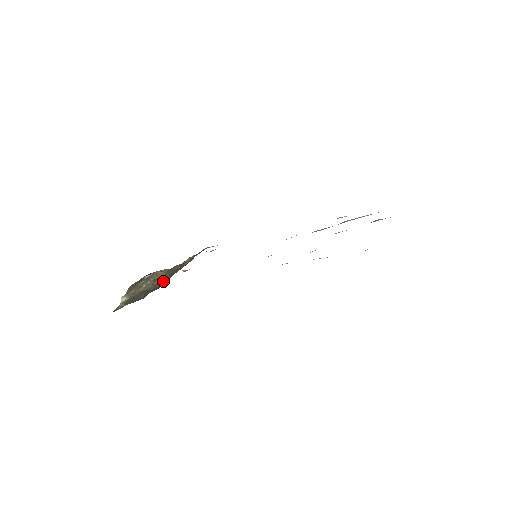
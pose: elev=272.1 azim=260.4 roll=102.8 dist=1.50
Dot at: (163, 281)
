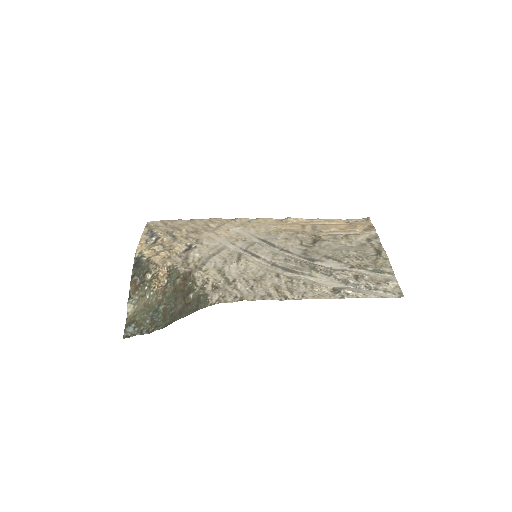
Dot at: (166, 304)
